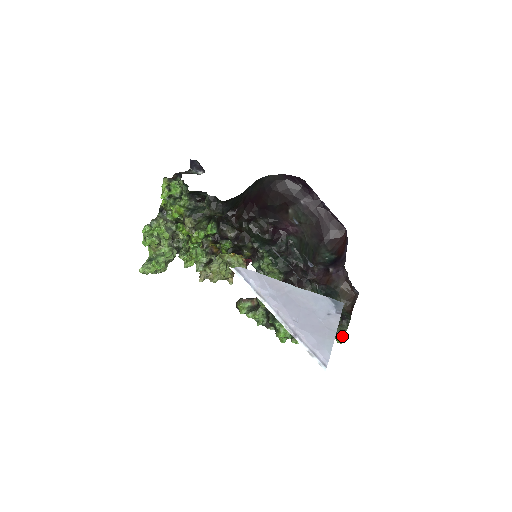
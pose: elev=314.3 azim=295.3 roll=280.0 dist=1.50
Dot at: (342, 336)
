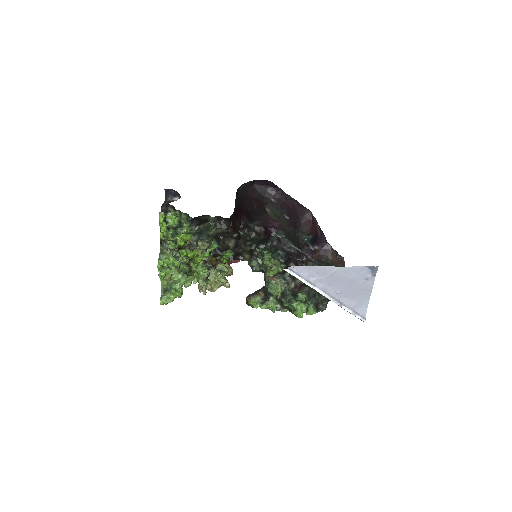
Dot at: occluded
